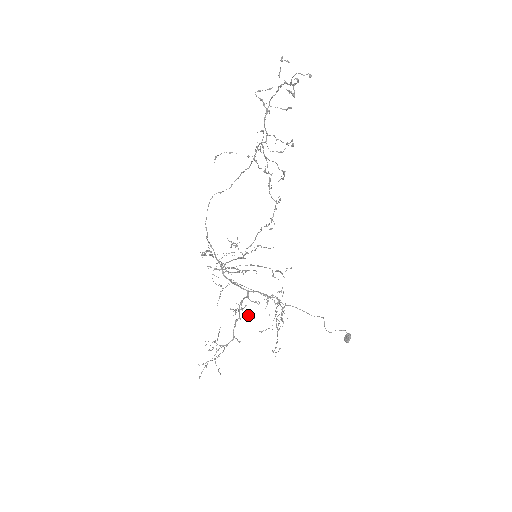
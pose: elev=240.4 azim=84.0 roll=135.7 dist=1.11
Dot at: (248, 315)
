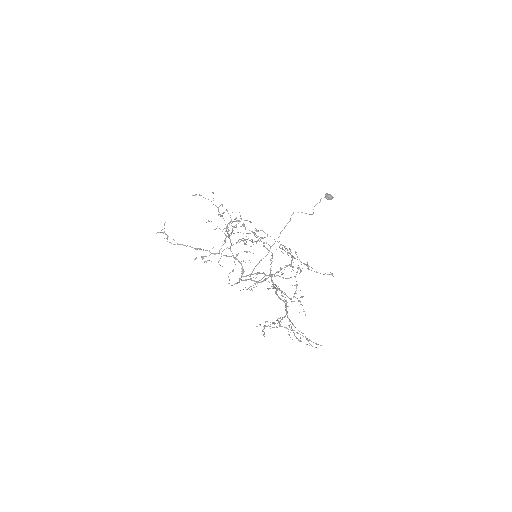
Dot at: (295, 291)
